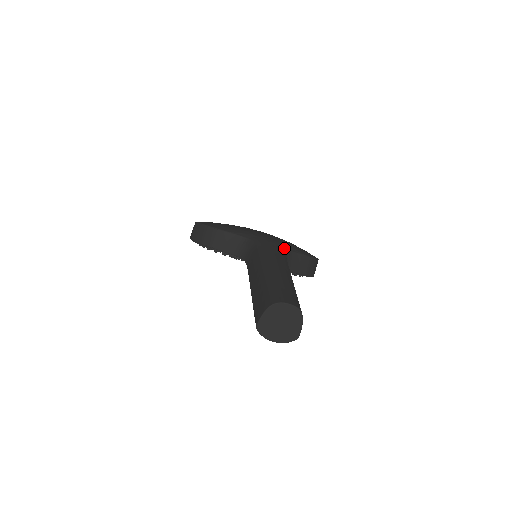
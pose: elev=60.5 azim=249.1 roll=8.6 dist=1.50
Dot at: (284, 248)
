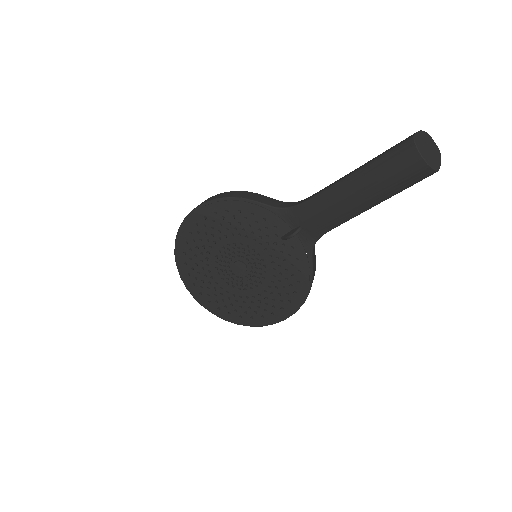
Dot at: occluded
